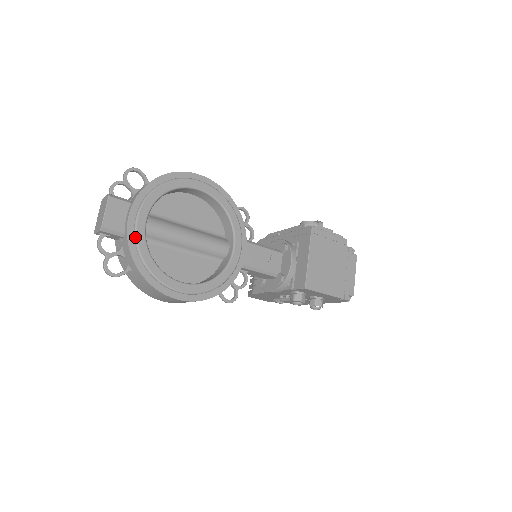
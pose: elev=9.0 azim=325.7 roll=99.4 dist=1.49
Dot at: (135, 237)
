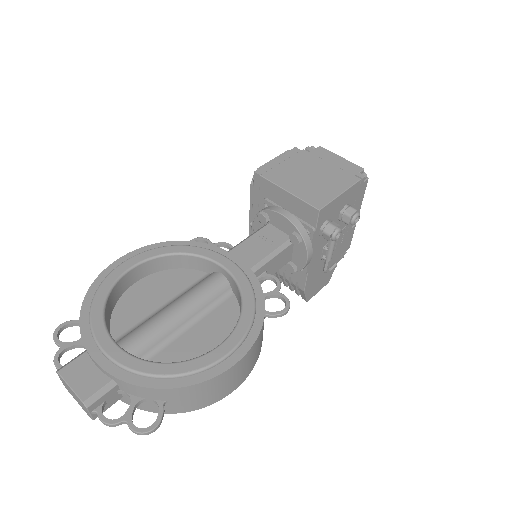
Dot at: (123, 368)
